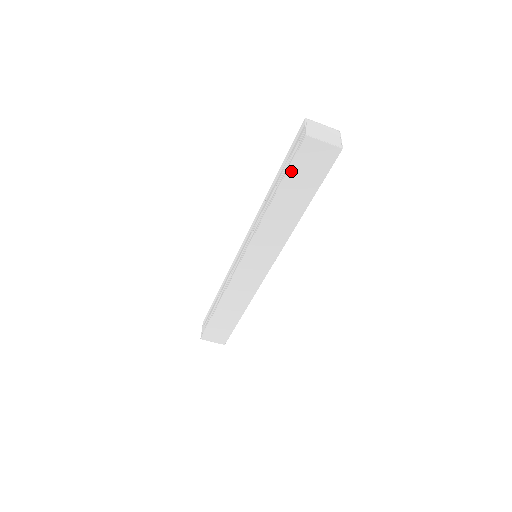
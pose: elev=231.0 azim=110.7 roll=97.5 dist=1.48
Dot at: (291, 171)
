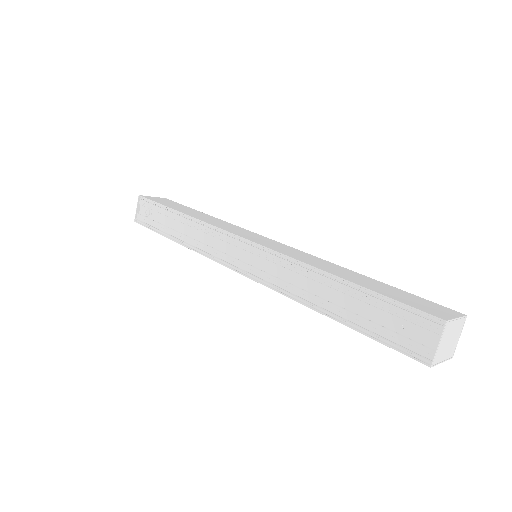
Dot at: (376, 339)
